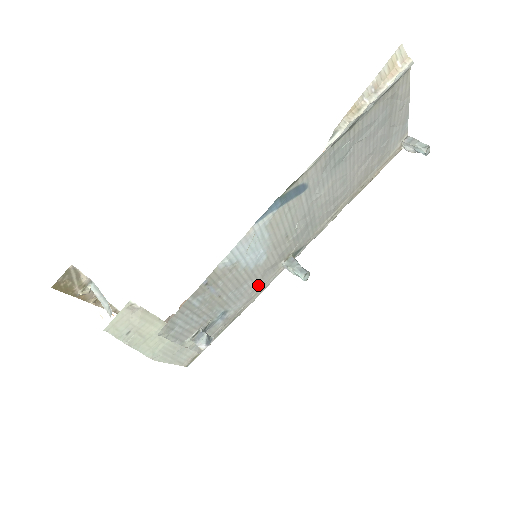
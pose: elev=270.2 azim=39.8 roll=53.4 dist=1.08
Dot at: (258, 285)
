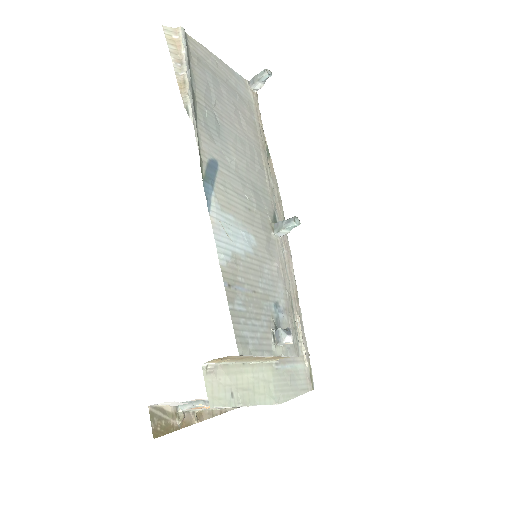
Dot at: (276, 264)
